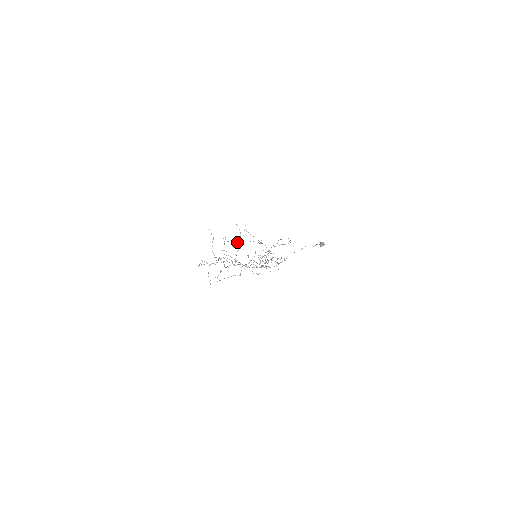
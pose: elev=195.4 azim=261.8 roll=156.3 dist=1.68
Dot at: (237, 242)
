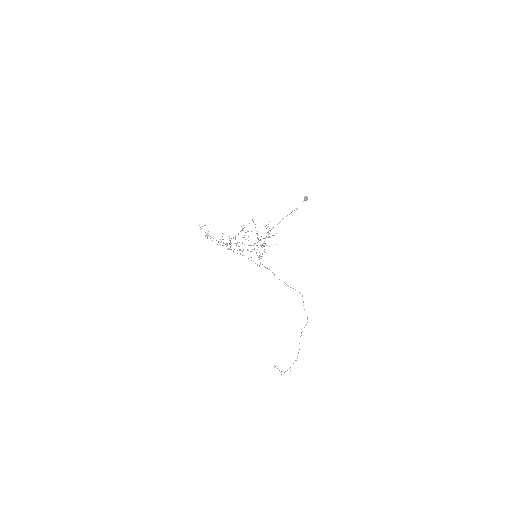
Dot at: occluded
